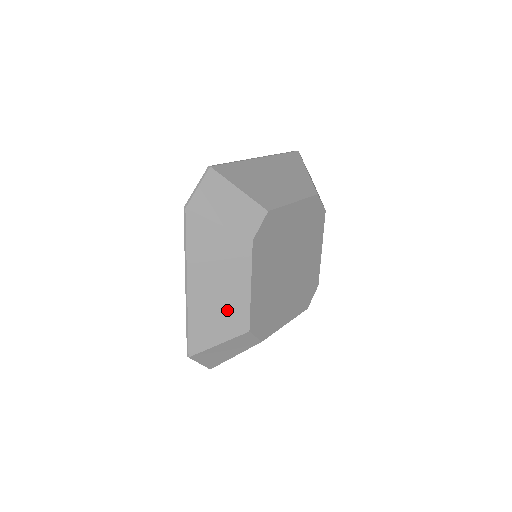
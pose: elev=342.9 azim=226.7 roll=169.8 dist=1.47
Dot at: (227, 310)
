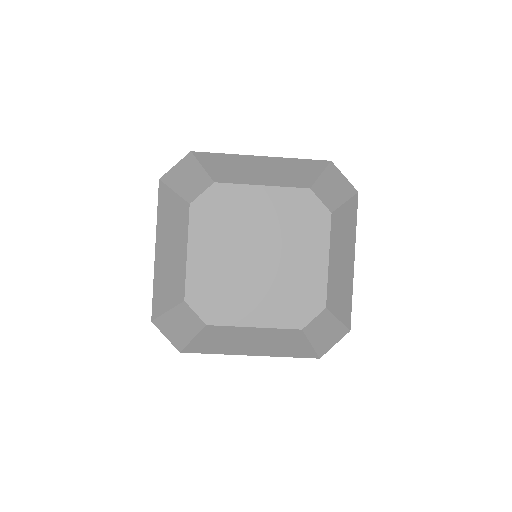
Dot at: (173, 275)
